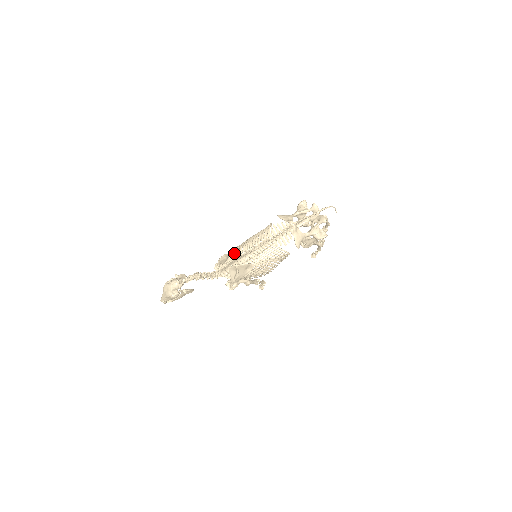
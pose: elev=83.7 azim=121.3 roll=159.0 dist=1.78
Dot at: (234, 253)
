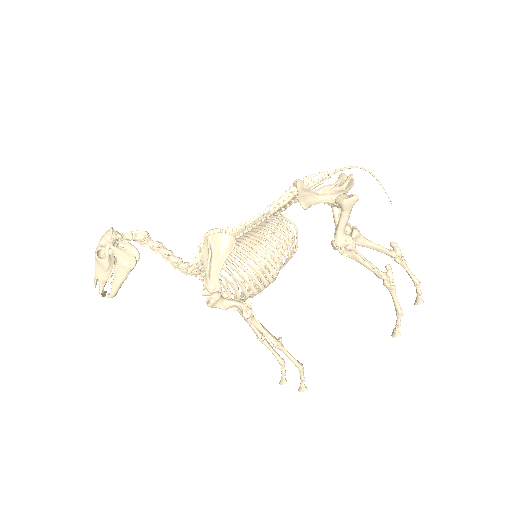
Dot at: occluded
